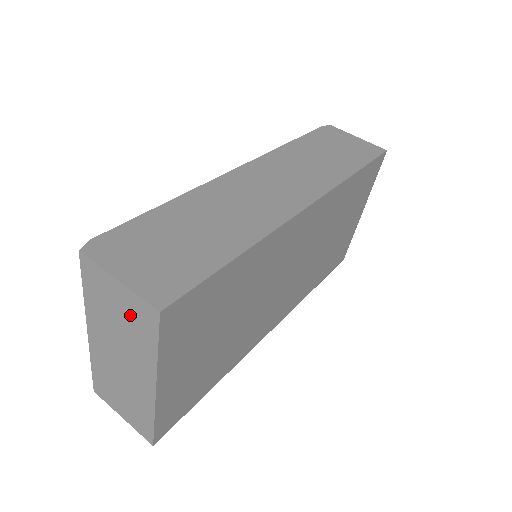
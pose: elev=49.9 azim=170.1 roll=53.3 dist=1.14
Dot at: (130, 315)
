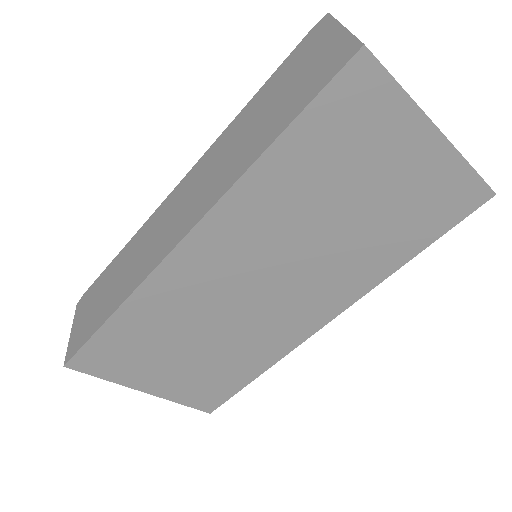
Dot at: occluded
